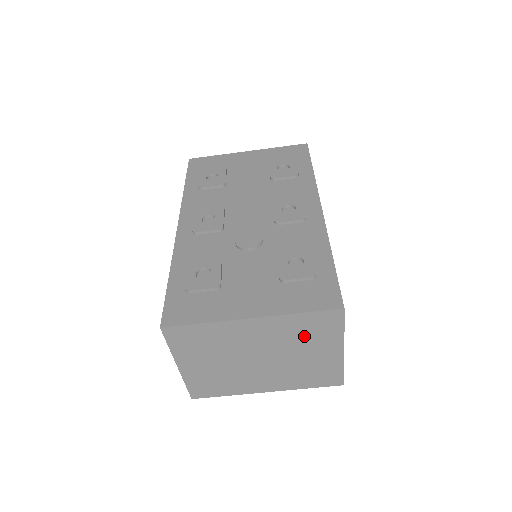
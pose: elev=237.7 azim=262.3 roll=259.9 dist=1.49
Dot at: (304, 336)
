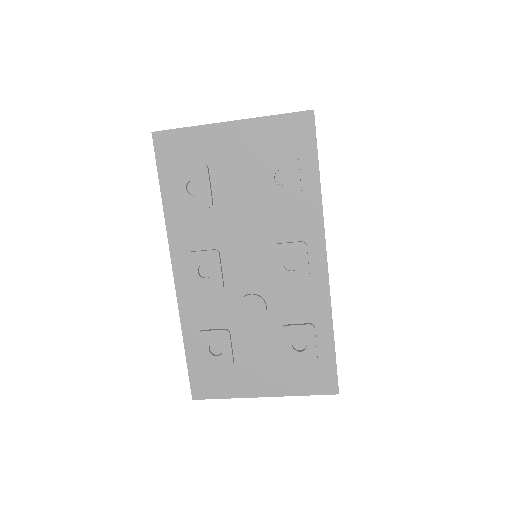
Dot at: occluded
